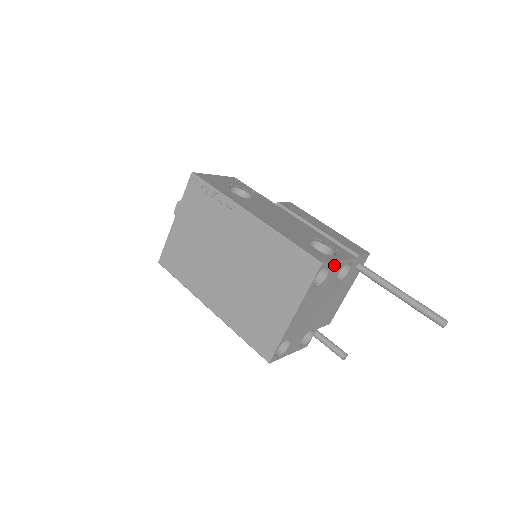
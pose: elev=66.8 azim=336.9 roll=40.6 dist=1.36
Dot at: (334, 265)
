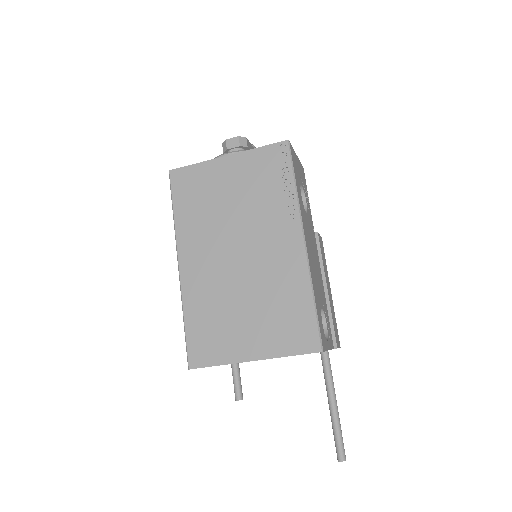
Dot at: occluded
